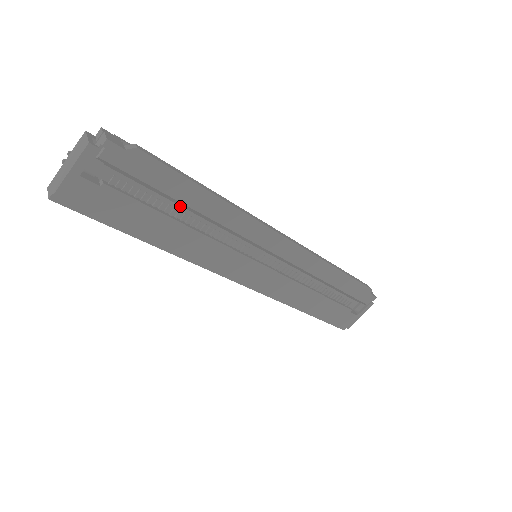
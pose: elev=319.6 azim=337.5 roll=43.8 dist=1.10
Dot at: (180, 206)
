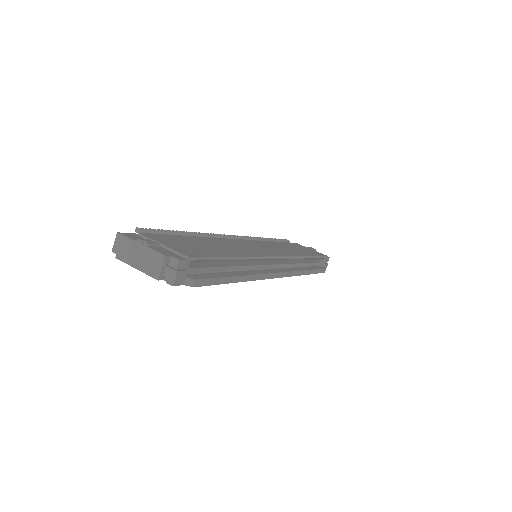
Dot at: occluded
